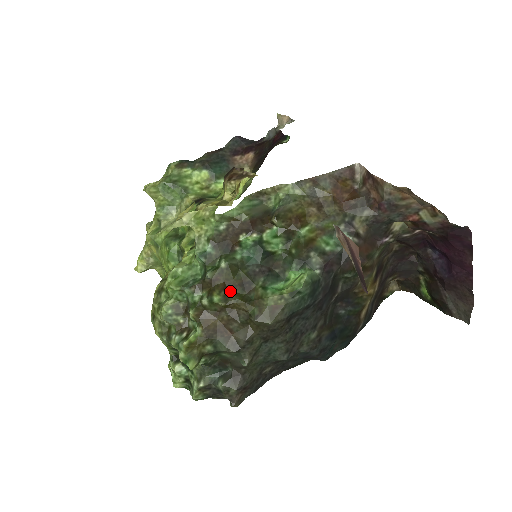
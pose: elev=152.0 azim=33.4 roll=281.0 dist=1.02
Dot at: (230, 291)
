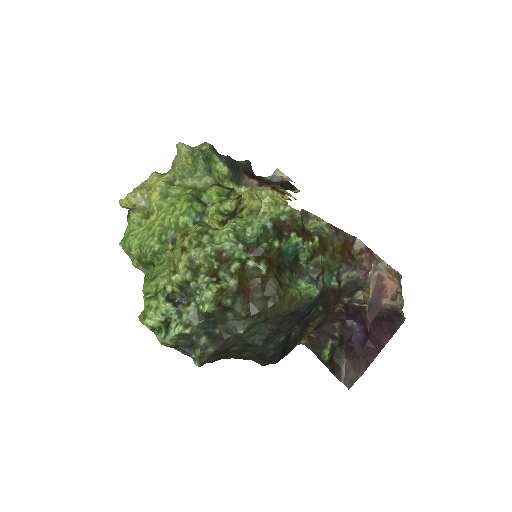
Dot at: (271, 267)
